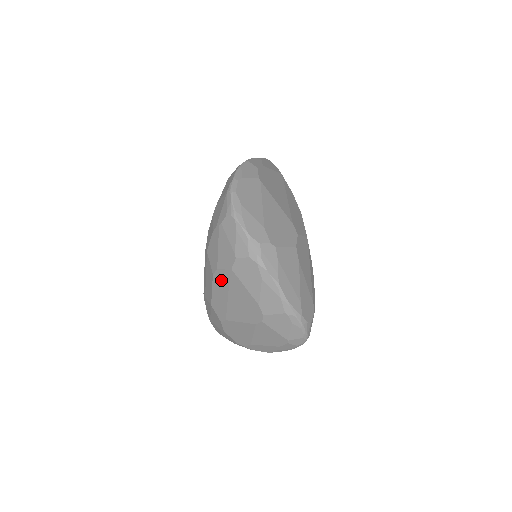
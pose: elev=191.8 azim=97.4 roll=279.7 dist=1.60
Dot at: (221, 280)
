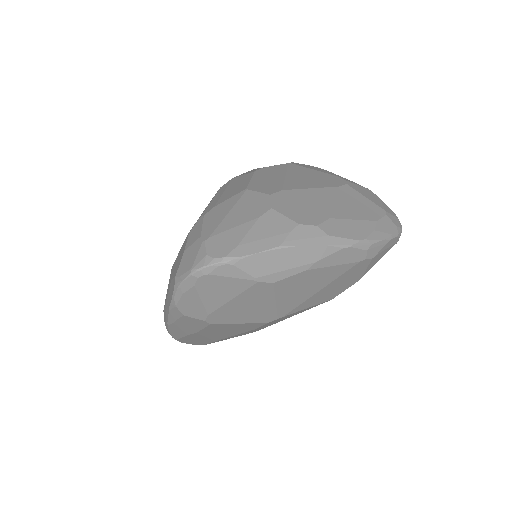
Dot at: (271, 170)
